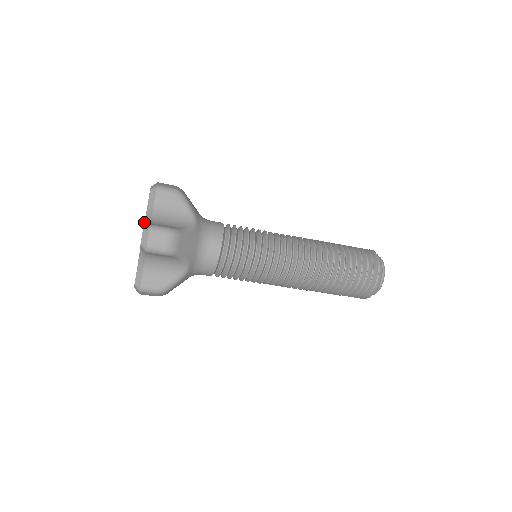
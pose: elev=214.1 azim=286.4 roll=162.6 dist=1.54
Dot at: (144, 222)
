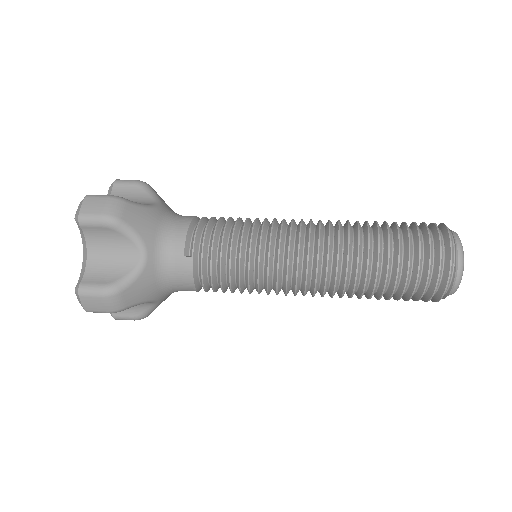
Dot at: occluded
